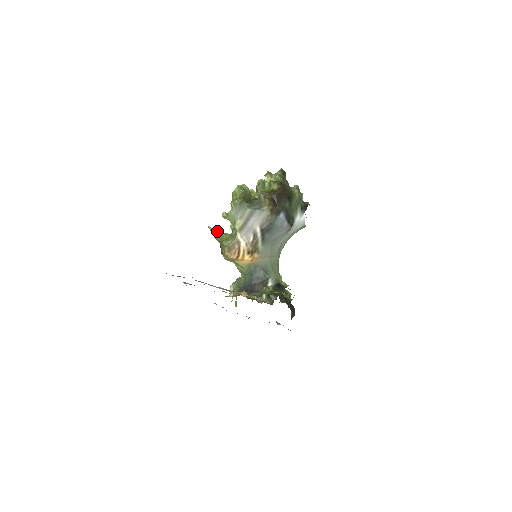
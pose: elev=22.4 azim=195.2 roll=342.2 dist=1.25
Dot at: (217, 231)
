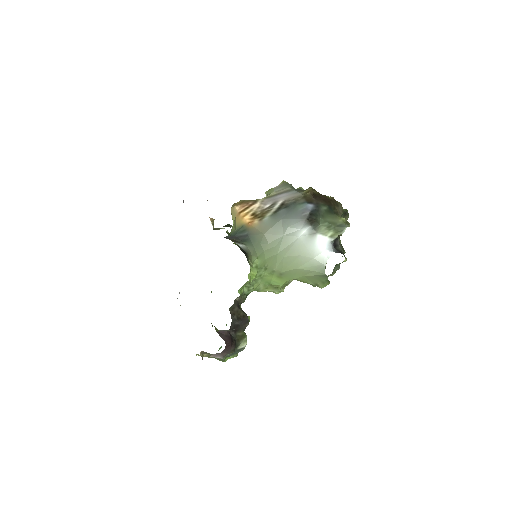
Dot at: occluded
